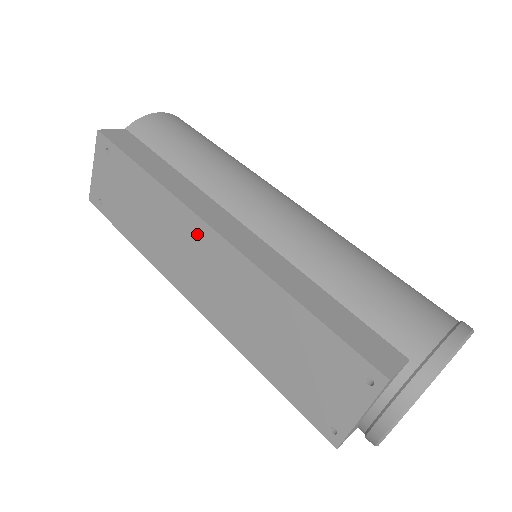
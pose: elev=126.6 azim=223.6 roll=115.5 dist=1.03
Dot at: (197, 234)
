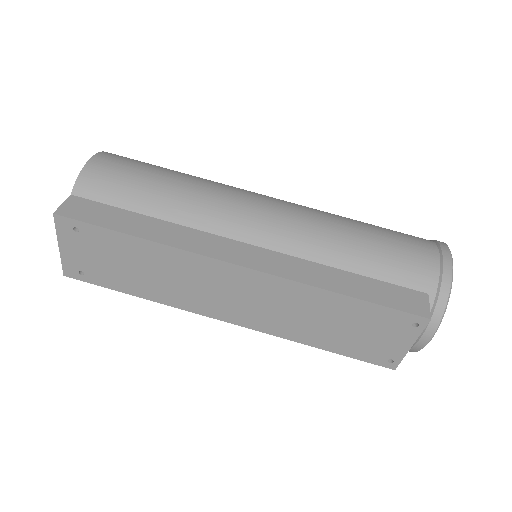
Dot at: (221, 273)
